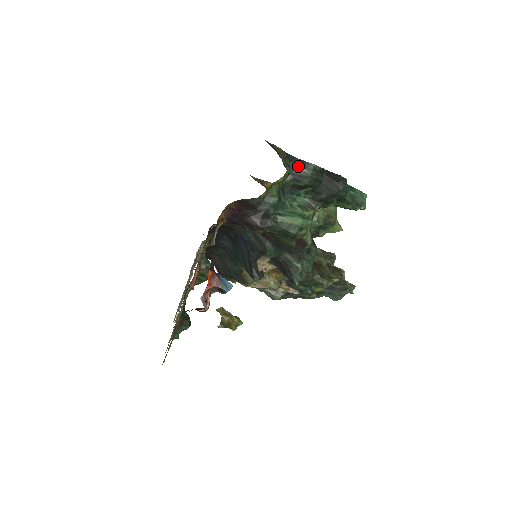
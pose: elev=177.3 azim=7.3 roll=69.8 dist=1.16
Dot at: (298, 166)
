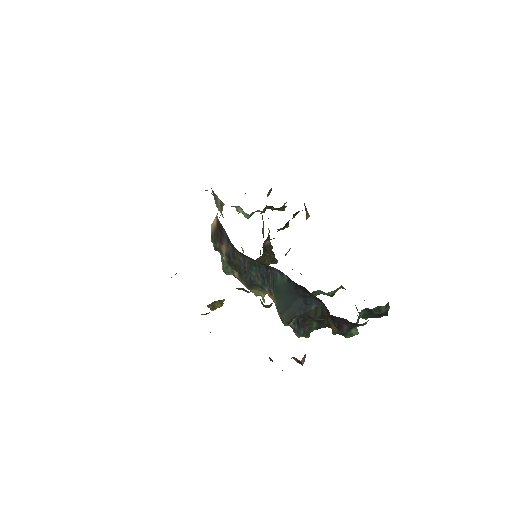
Dot at: (385, 306)
